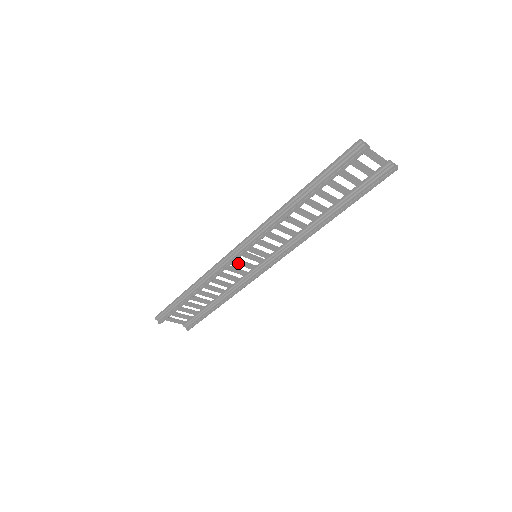
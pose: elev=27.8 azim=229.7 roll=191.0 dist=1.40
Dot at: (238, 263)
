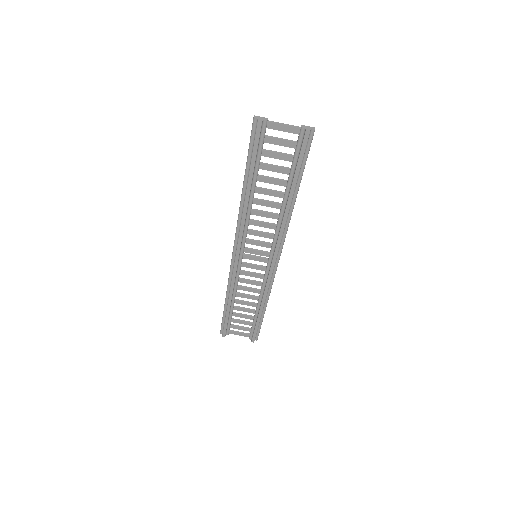
Dot at: (246, 266)
